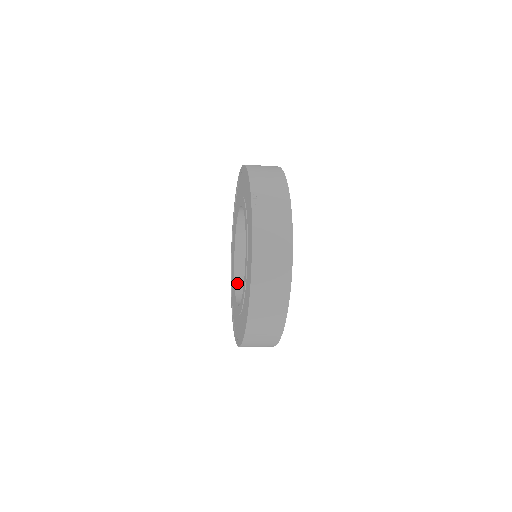
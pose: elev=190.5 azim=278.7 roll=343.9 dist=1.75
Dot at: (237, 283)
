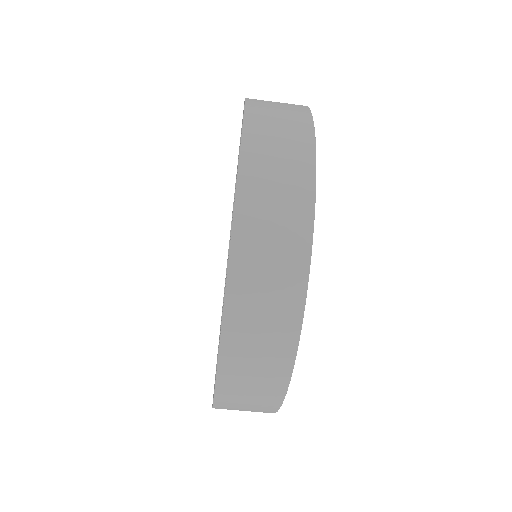
Dot at: occluded
